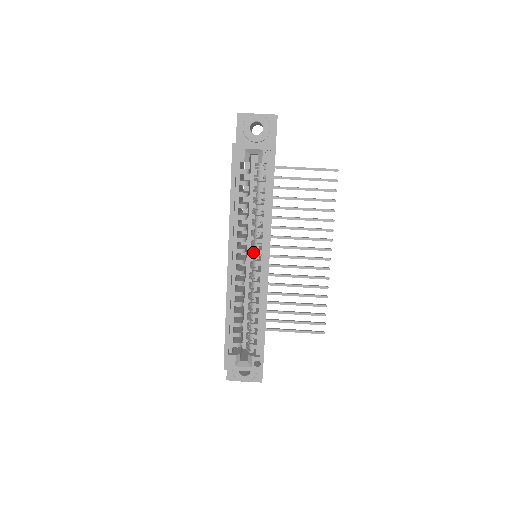
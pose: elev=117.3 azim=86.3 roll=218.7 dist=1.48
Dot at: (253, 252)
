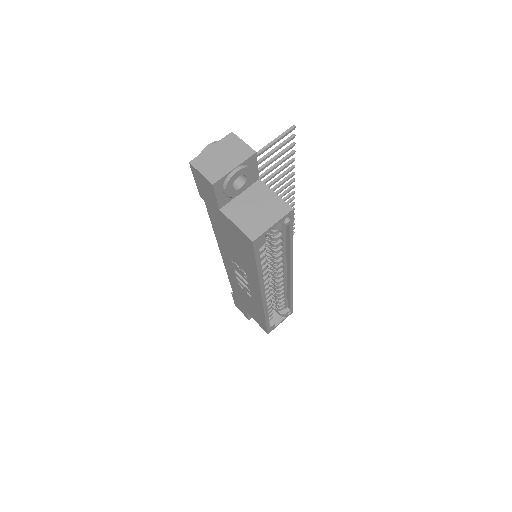
Dot at: (275, 274)
